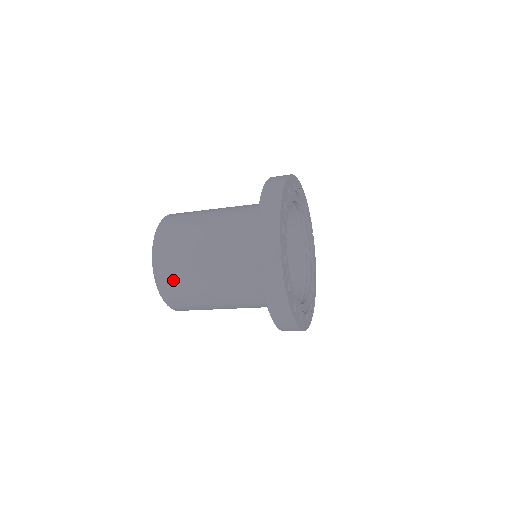
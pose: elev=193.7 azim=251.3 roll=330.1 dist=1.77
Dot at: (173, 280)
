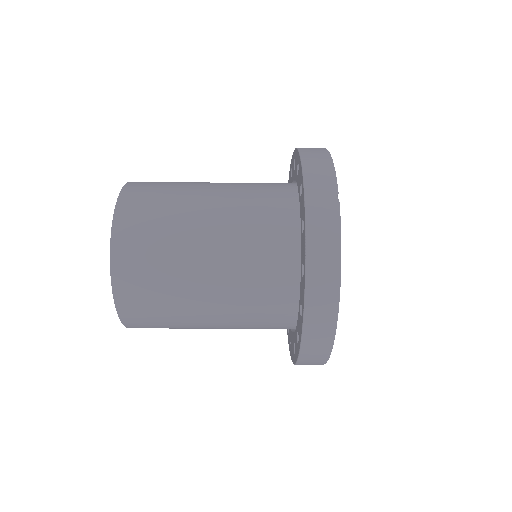
Dot at: (144, 221)
